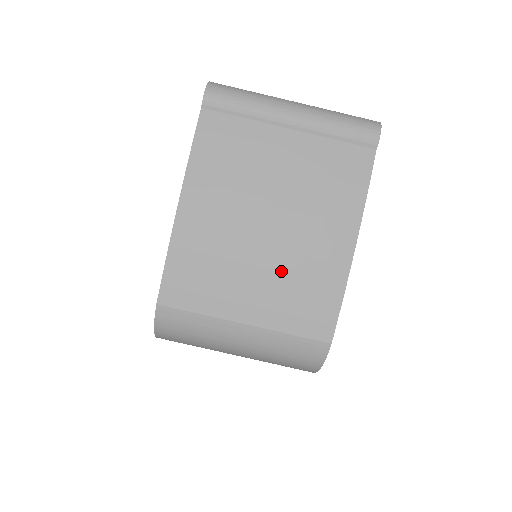
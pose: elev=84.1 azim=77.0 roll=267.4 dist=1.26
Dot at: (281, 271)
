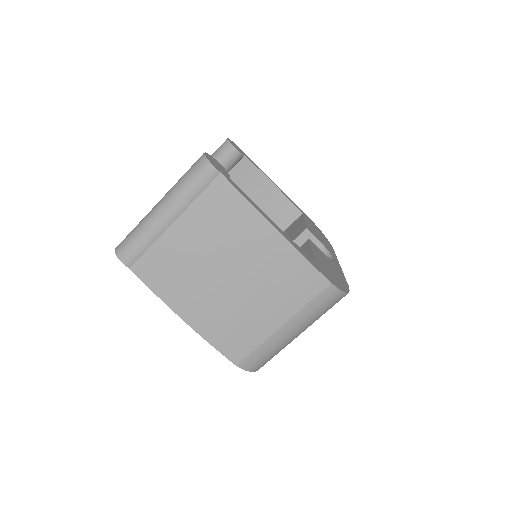
Dot at: (262, 286)
